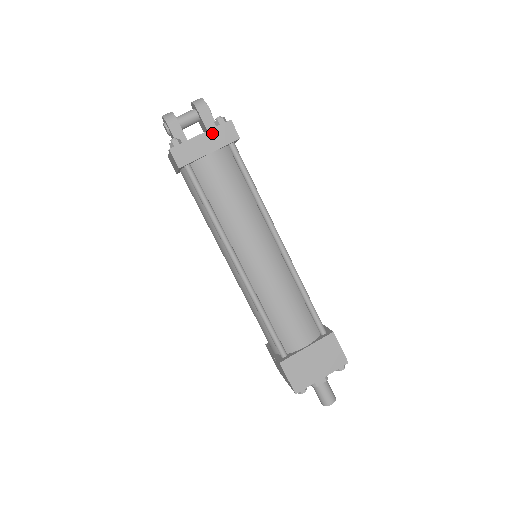
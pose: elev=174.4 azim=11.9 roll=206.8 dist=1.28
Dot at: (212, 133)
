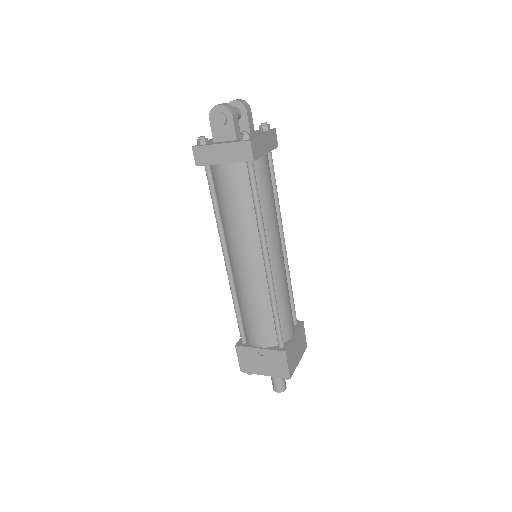
Dot at: (268, 136)
